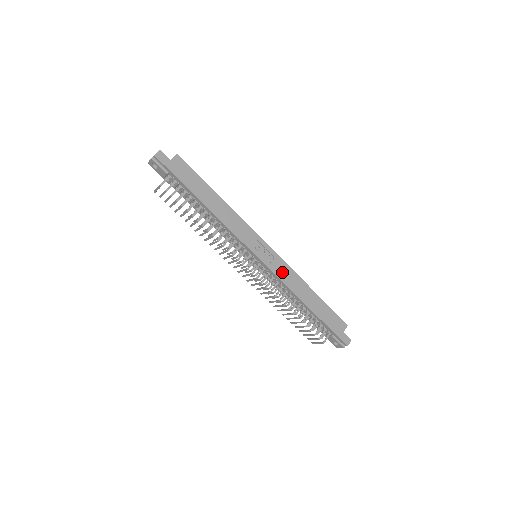
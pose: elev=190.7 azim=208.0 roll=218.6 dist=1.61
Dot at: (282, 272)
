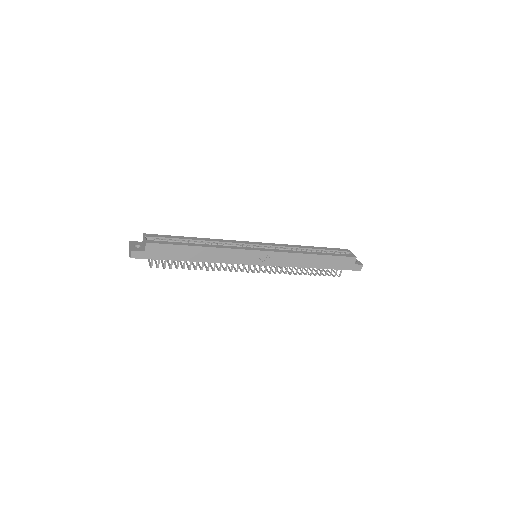
Dot at: (283, 261)
